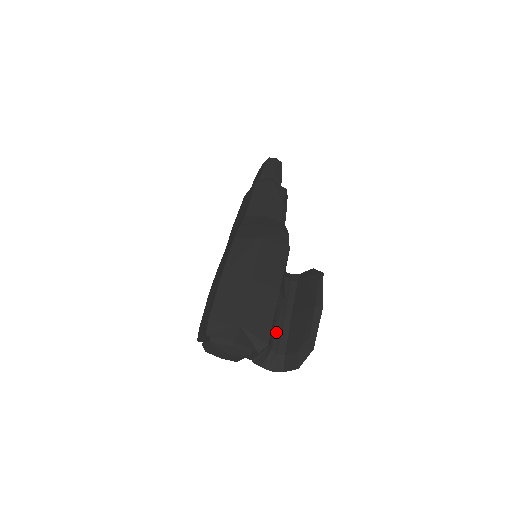
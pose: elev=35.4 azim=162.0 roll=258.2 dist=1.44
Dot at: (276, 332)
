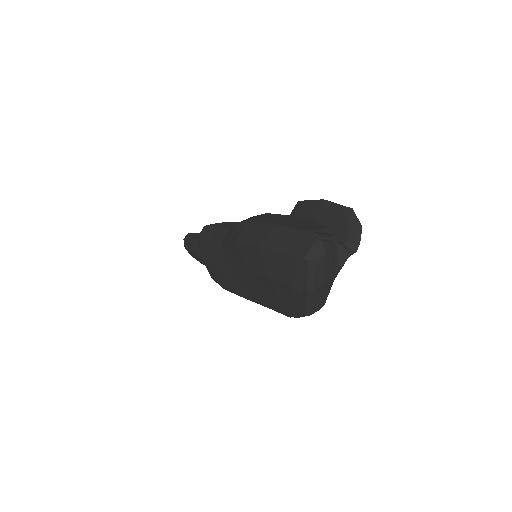
Dot at: occluded
